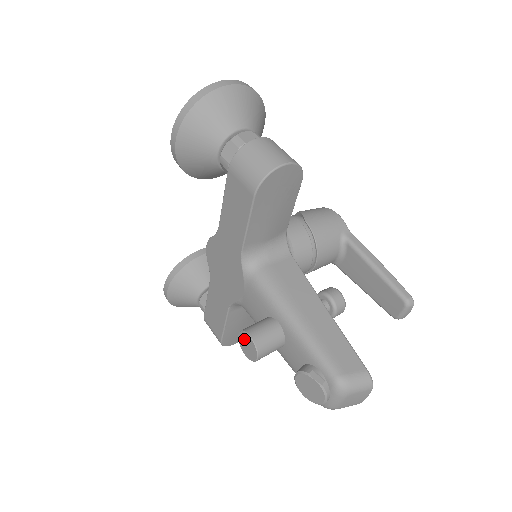
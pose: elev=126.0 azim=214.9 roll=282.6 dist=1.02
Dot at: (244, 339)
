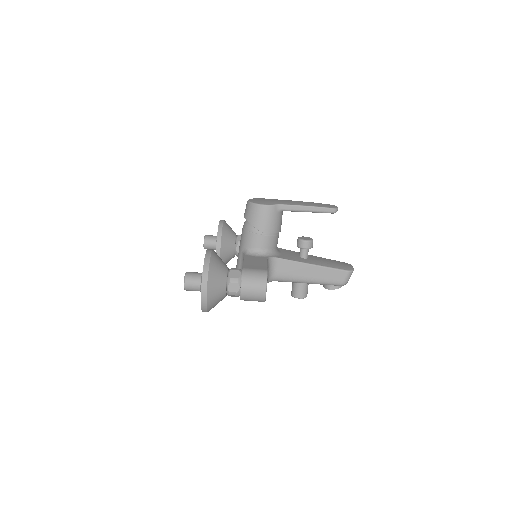
Dot at: occluded
